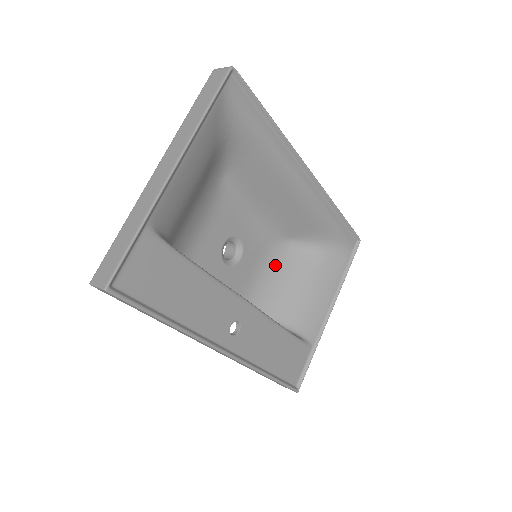
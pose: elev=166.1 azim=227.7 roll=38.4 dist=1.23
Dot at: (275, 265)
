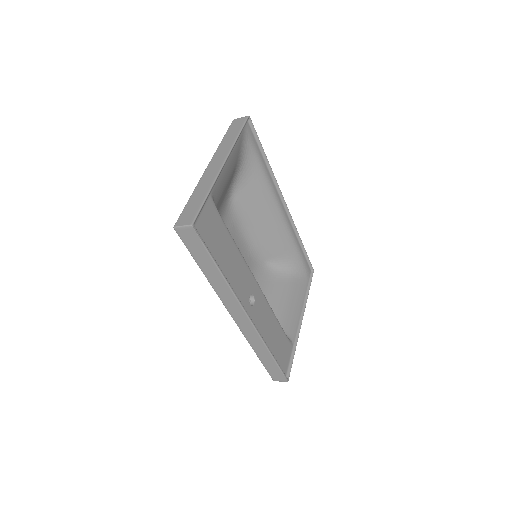
Dot at: (259, 280)
